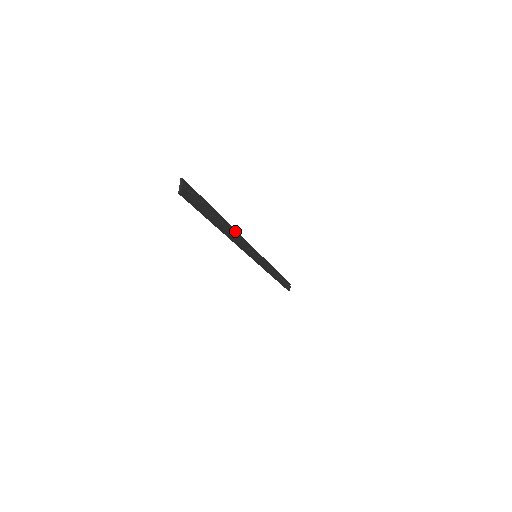
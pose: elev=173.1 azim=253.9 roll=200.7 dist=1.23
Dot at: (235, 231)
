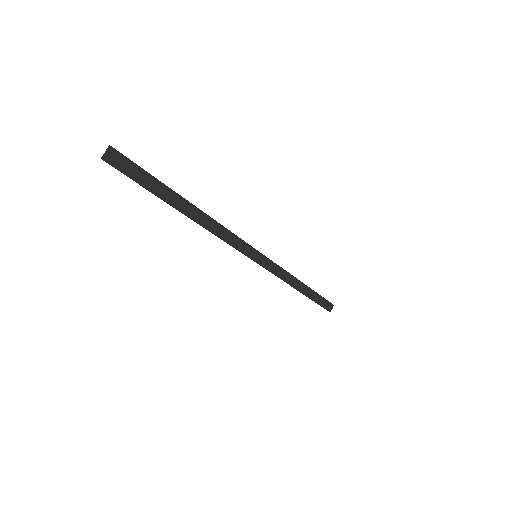
Dot at: (213, 220)
